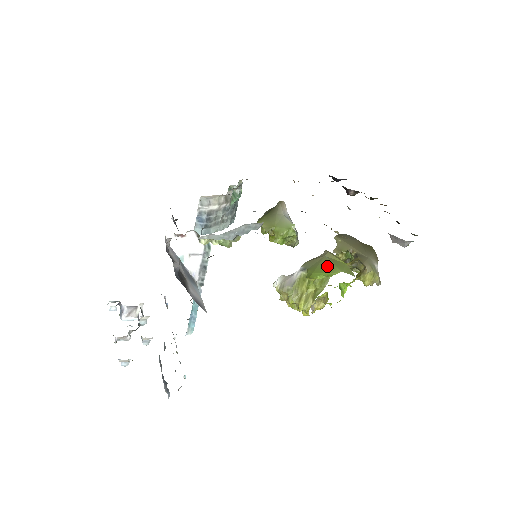
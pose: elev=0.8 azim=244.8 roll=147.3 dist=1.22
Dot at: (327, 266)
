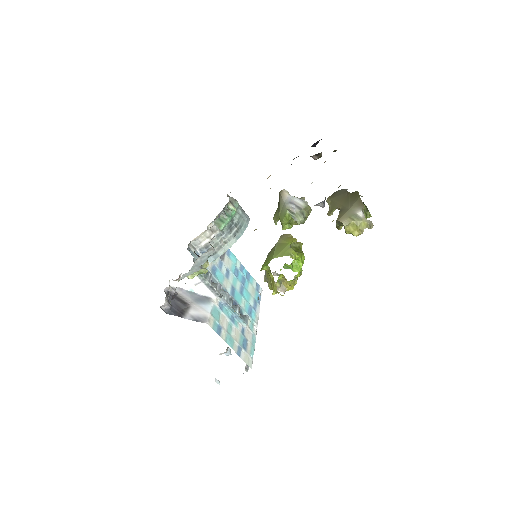
Dot at: (271, 255)
